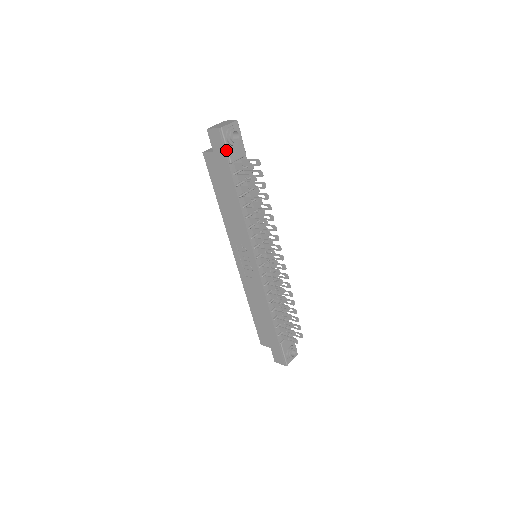
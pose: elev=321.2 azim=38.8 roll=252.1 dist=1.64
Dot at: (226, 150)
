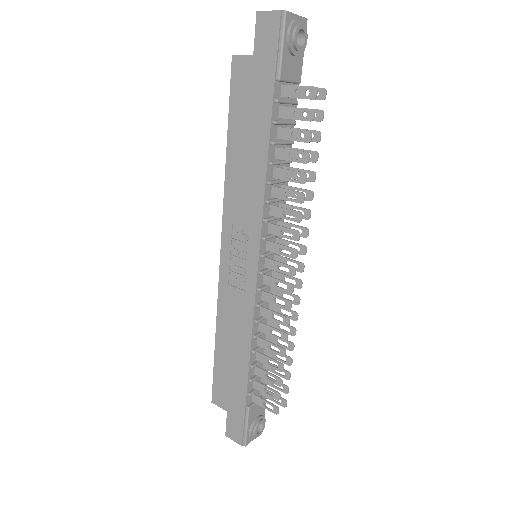
Dot at: (279, 54)
